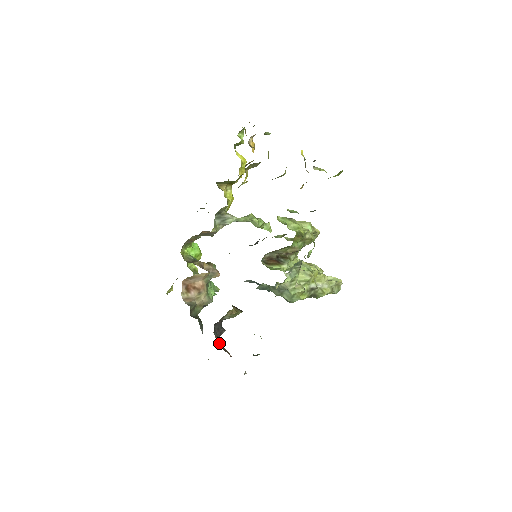
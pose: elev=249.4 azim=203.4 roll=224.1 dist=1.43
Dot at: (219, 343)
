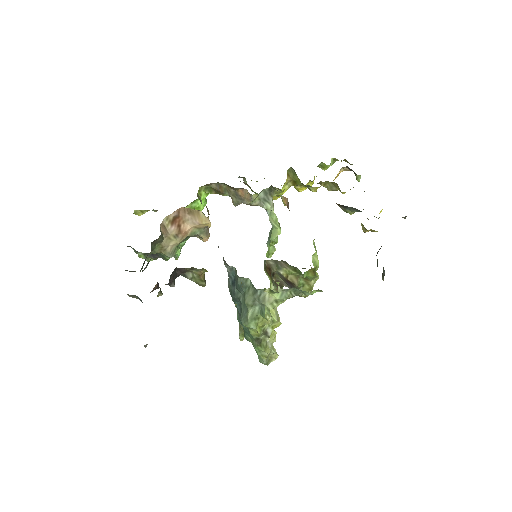
Dot at: (160, 289)
